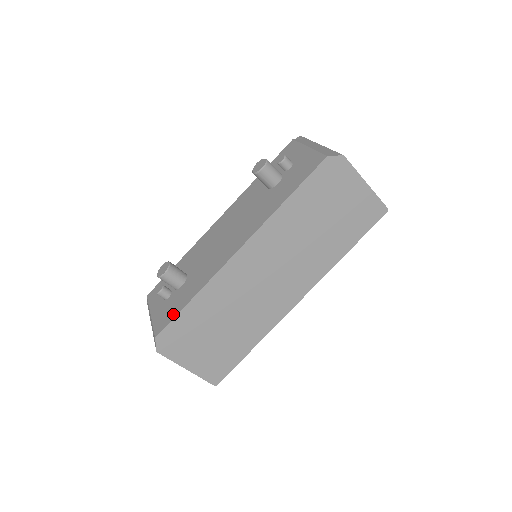
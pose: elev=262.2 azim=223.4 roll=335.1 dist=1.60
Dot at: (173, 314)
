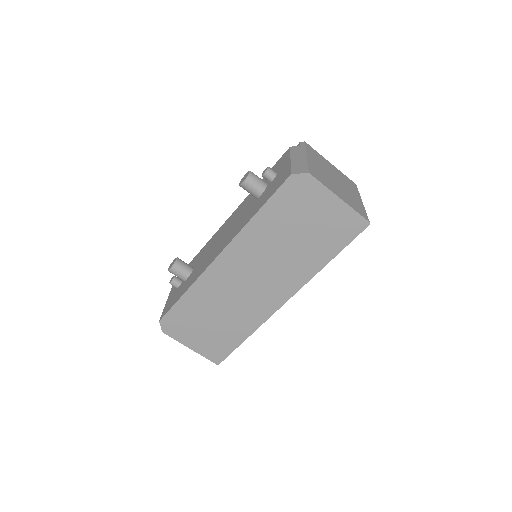
Dot at: (172, 304)
